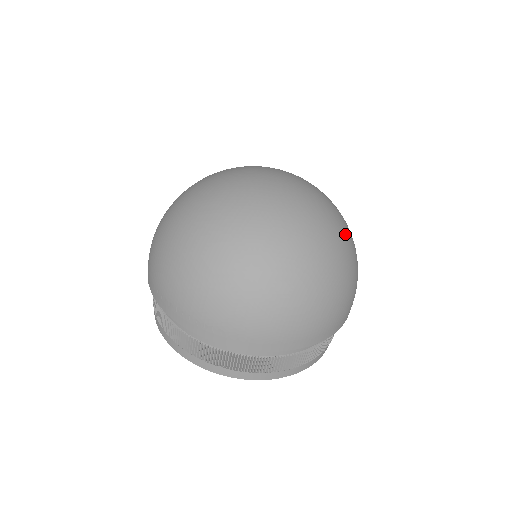
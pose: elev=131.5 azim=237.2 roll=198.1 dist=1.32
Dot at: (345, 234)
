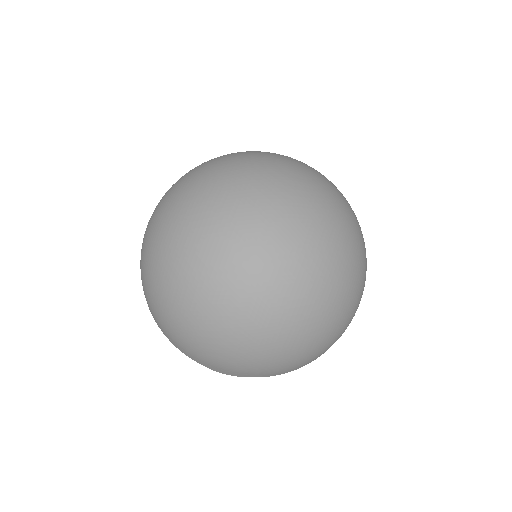
Dot at: (356, 244)
